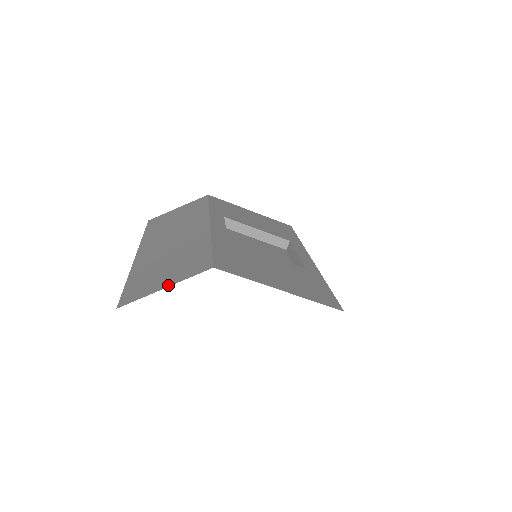
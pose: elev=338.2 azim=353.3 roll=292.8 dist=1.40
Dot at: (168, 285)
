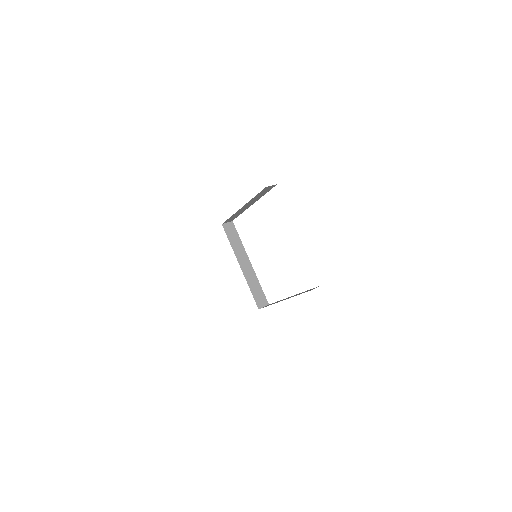
Dot at: occluded
